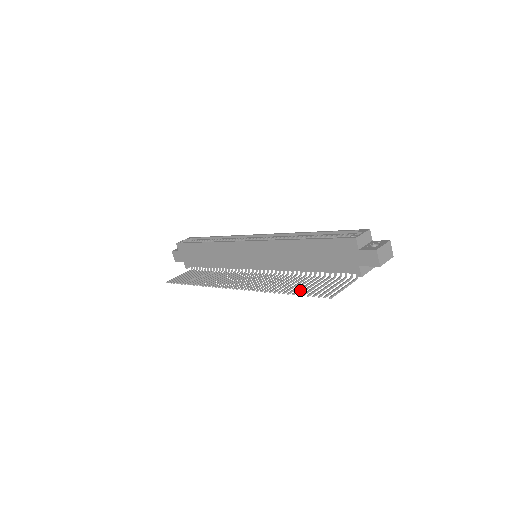
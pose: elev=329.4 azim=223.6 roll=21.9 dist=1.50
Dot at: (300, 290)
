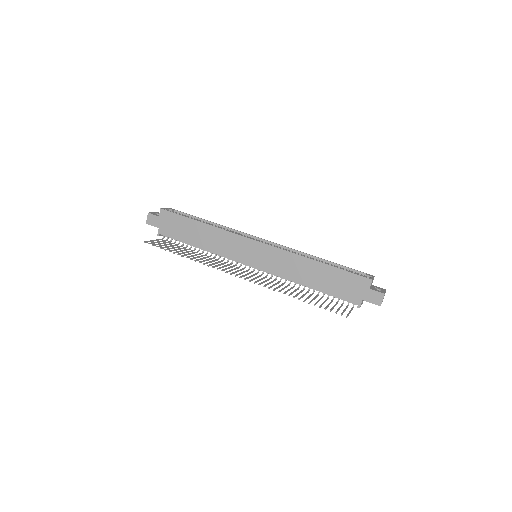
Dot at: occluded
